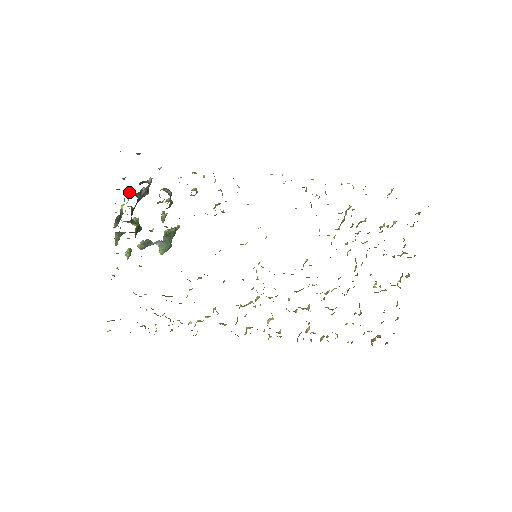
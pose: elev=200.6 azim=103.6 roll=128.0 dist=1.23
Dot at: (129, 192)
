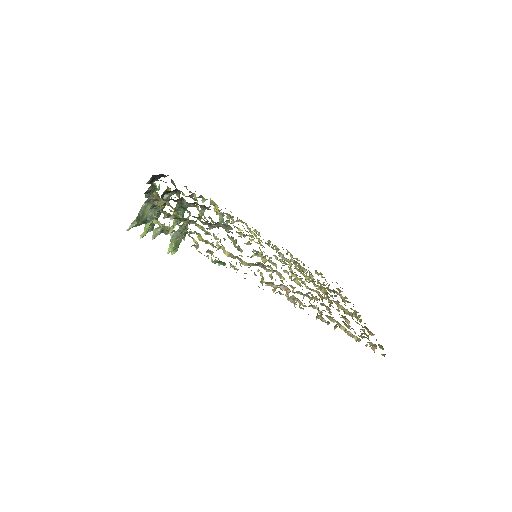
Dot at: occluded
